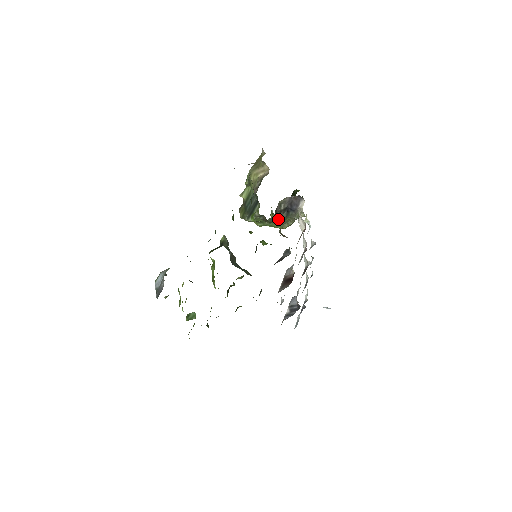
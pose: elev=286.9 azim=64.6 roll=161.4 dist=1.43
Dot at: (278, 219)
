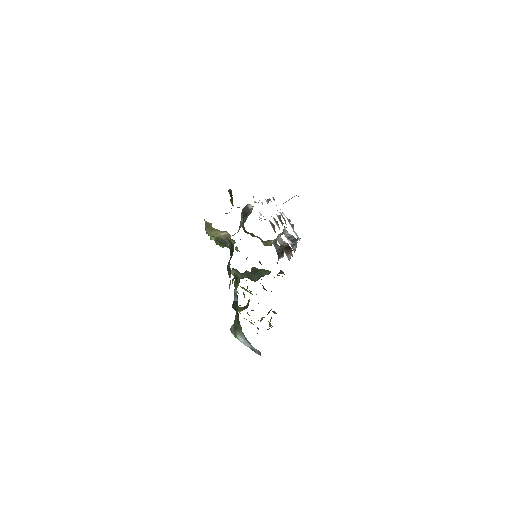
Dot at: occluded
